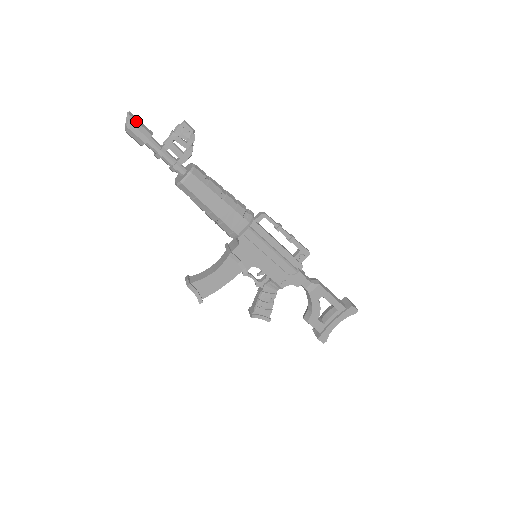
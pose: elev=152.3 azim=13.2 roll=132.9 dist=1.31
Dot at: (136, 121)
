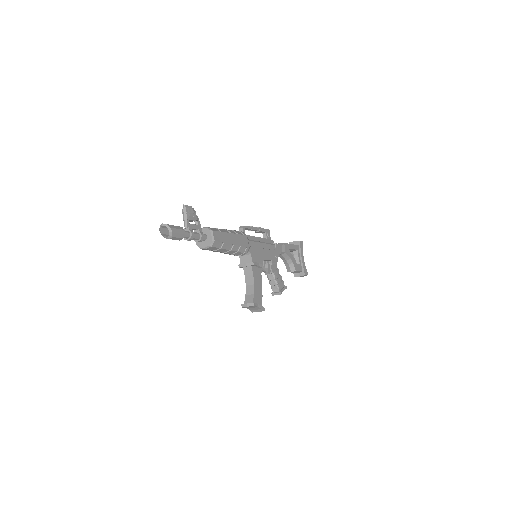
Dot at: (171, 225)
